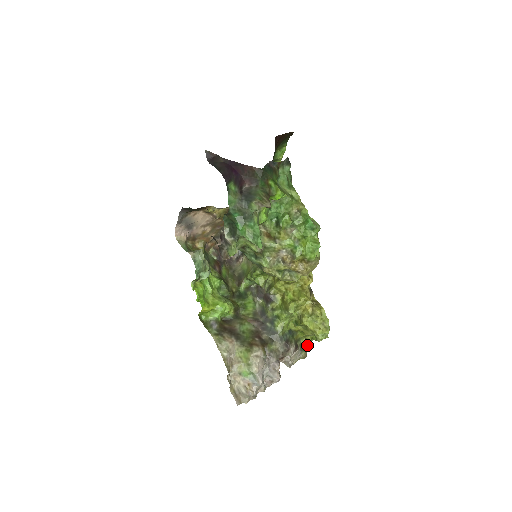
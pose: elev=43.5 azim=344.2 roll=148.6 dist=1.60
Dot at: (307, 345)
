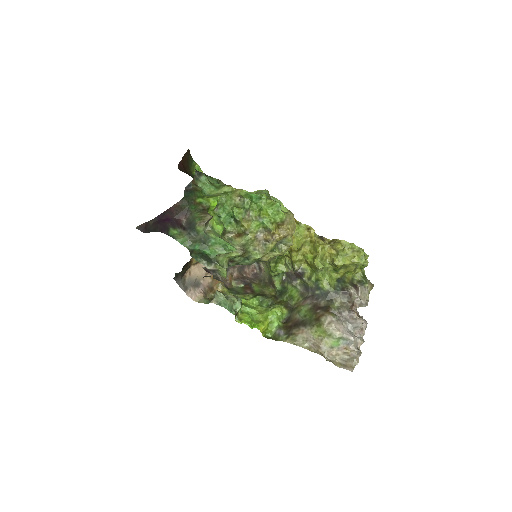
Dot at: (363, 277)
